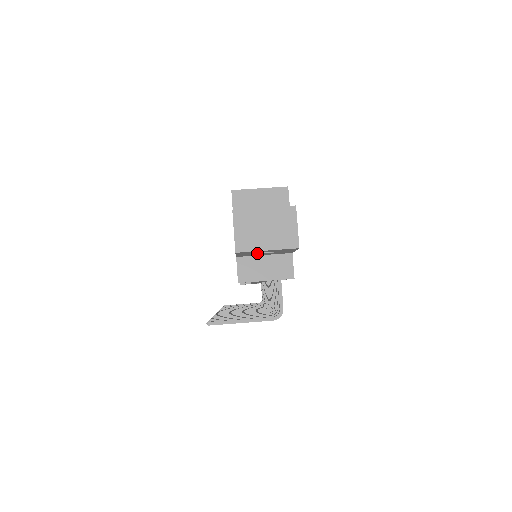
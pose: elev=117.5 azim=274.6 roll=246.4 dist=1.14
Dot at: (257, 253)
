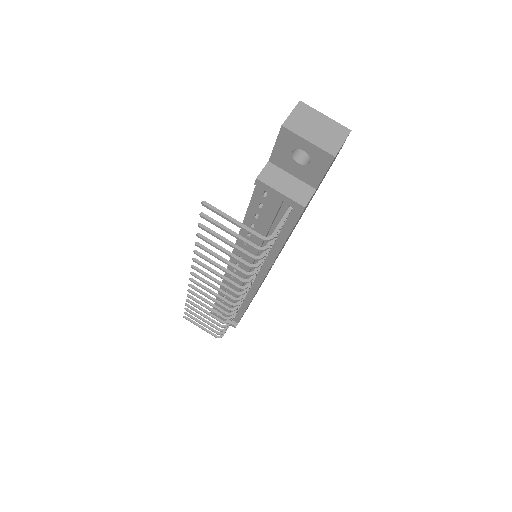
Dot at: (292, 156)
